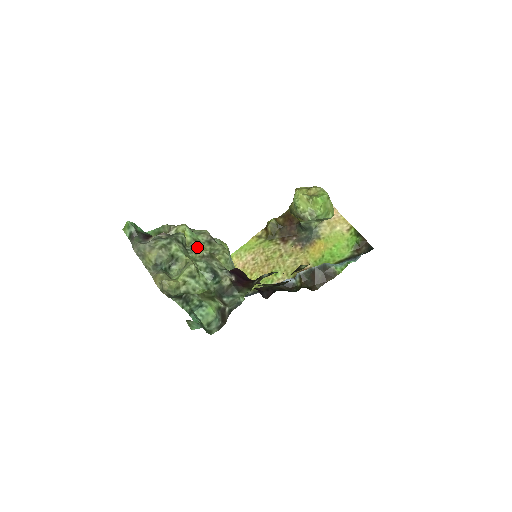
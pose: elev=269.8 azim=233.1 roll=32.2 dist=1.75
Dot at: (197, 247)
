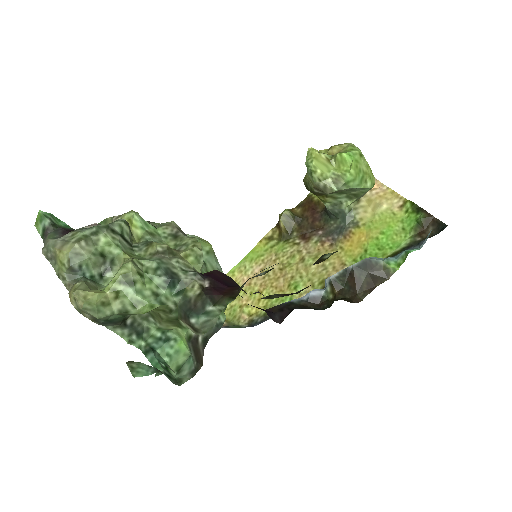
Dot at: (150, 241)
